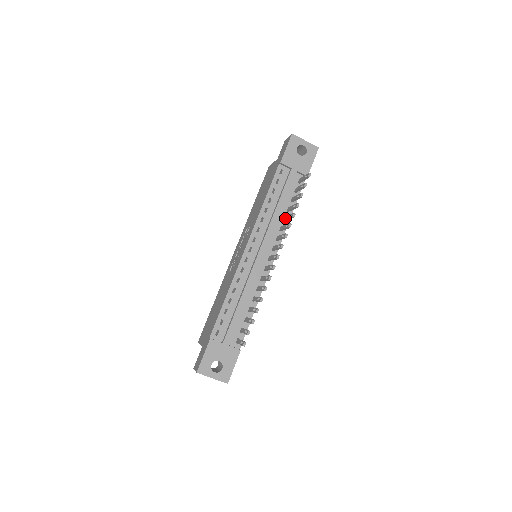
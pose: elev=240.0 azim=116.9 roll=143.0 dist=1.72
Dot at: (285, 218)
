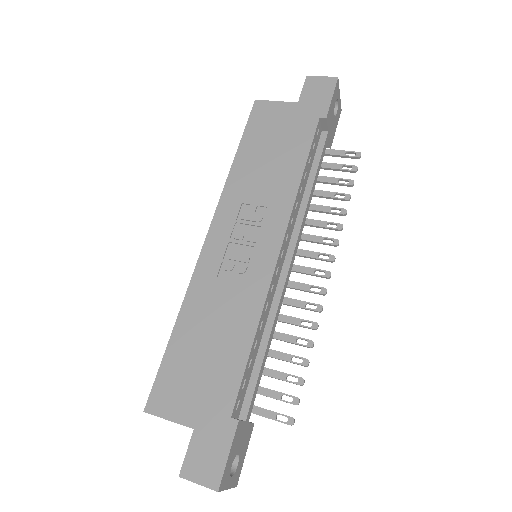
Dot at: (314, 207)
